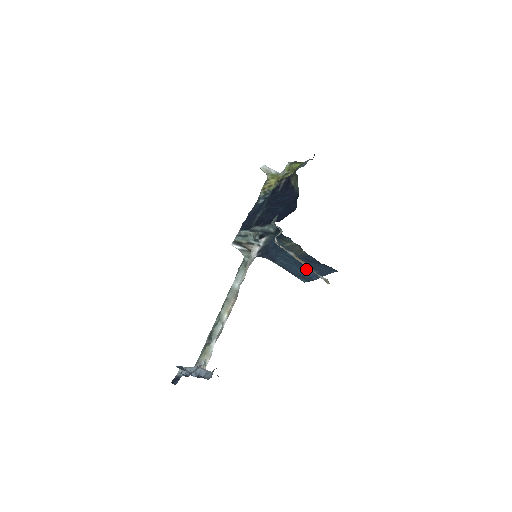
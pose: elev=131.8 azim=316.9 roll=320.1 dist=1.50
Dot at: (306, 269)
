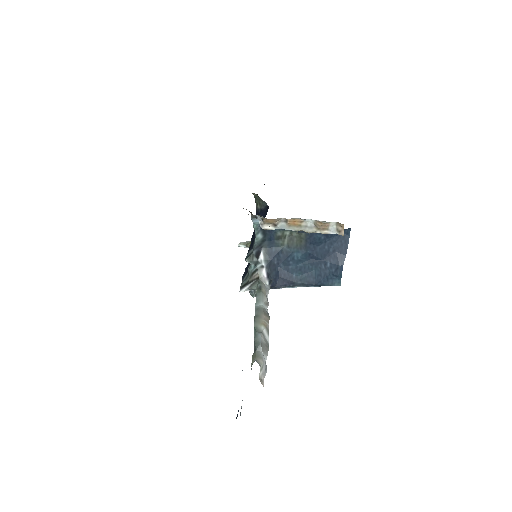
Dot at: (325, 261)
